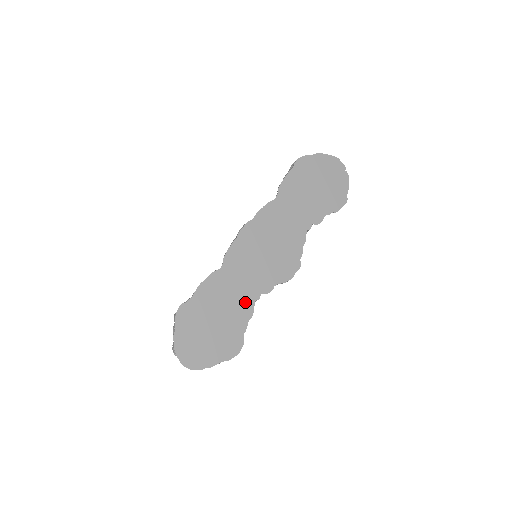
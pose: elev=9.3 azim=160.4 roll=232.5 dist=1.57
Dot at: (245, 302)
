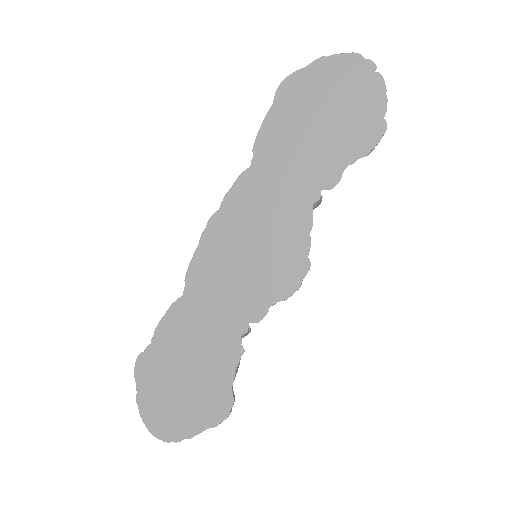
Dot at: (226, 339)
